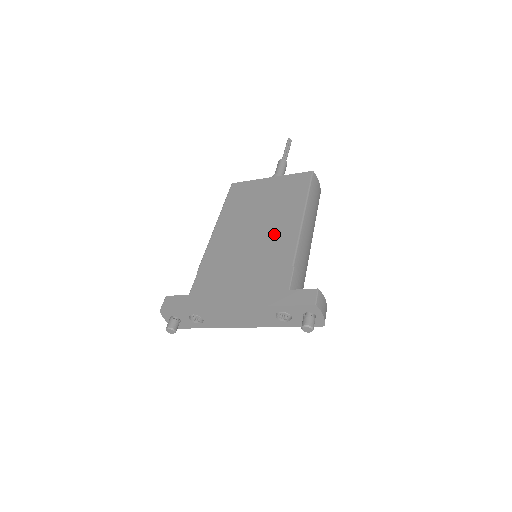
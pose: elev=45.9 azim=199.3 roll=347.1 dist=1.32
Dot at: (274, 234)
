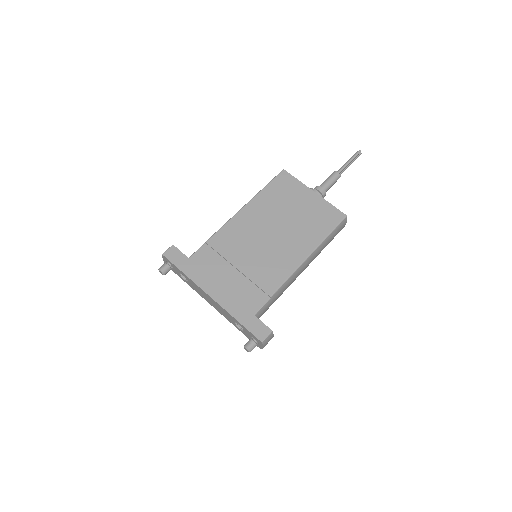
Dot at: (278, 255)
